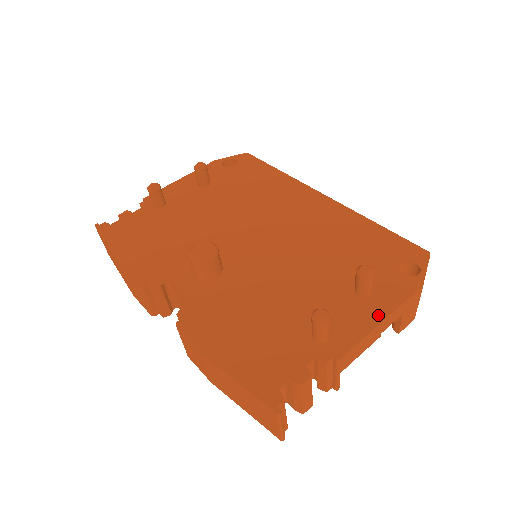
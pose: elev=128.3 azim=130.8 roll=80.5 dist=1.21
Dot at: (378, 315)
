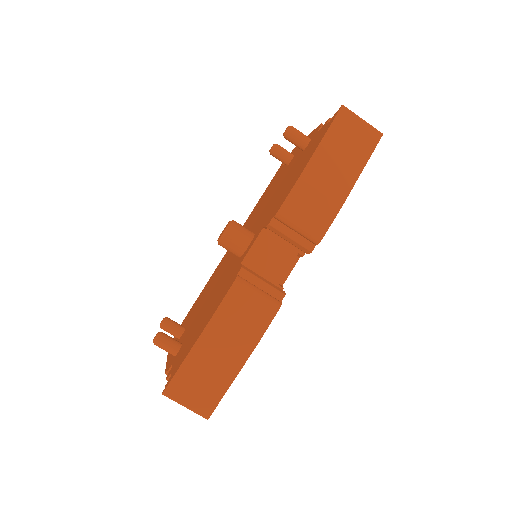
Dot at: occluded
